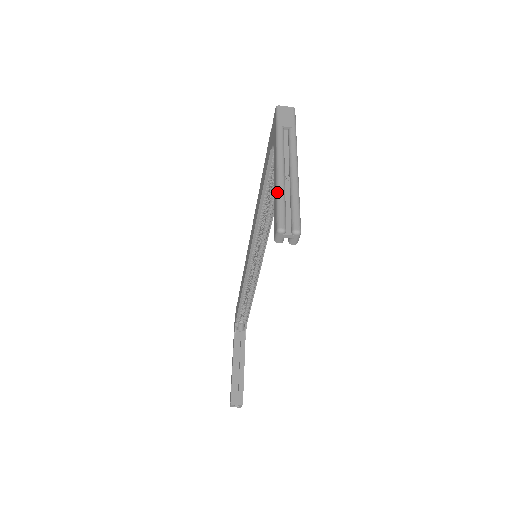
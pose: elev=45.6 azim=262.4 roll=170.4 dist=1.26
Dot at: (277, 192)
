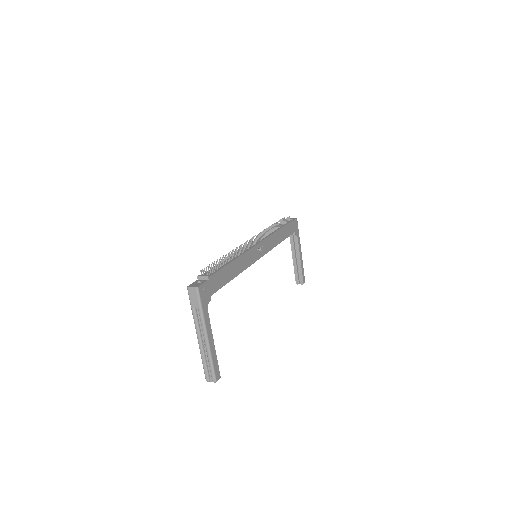
Dot at: (201, 358)
